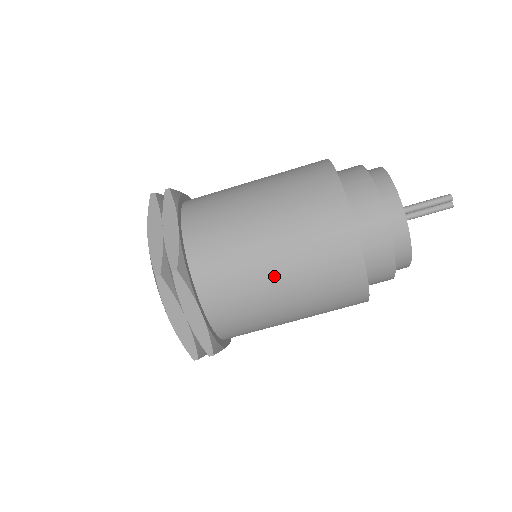
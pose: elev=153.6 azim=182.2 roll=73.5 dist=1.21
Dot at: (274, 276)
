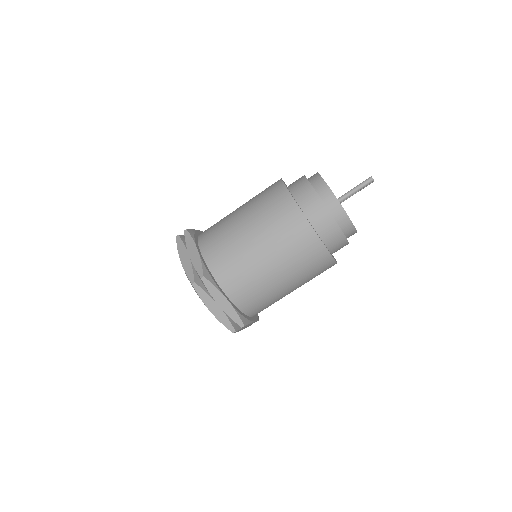
Dot at: (290, 292)
